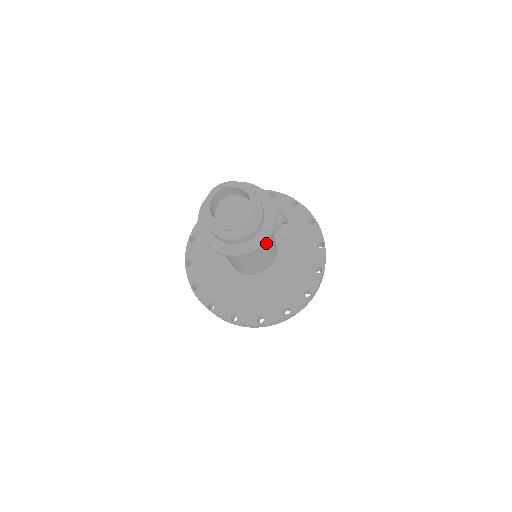
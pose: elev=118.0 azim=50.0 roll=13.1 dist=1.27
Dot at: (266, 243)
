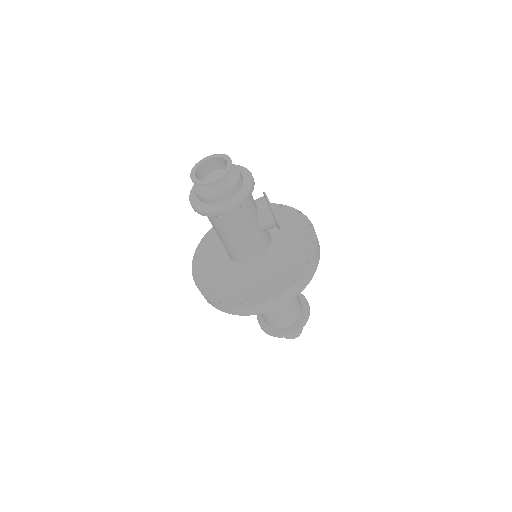
Dot at: (241, 224)
